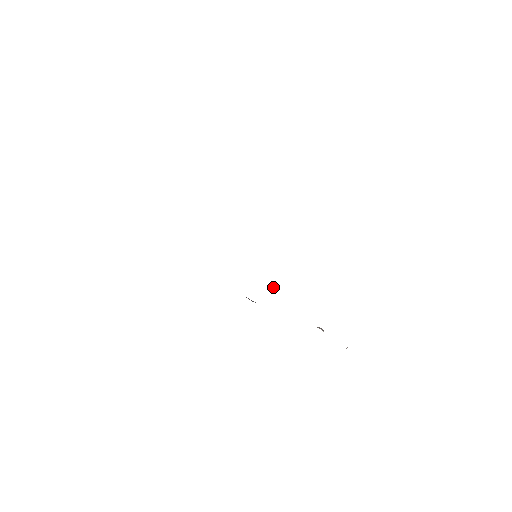
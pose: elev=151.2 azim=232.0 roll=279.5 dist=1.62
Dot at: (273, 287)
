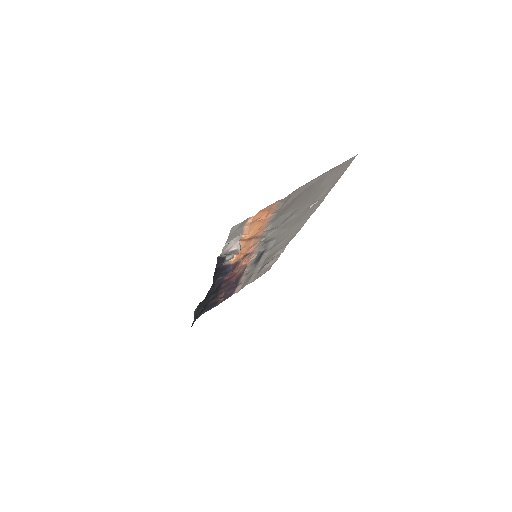
Dot at: (242, 258)
